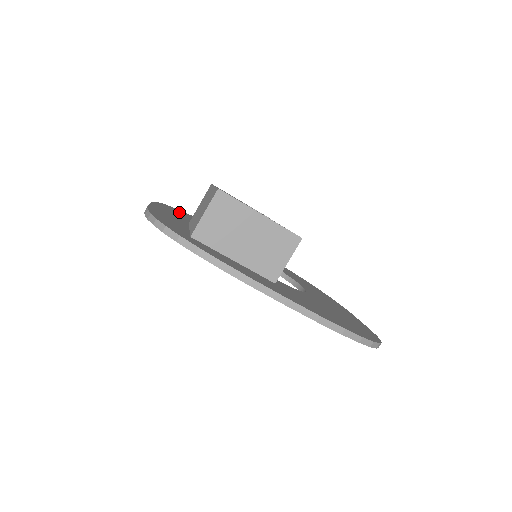
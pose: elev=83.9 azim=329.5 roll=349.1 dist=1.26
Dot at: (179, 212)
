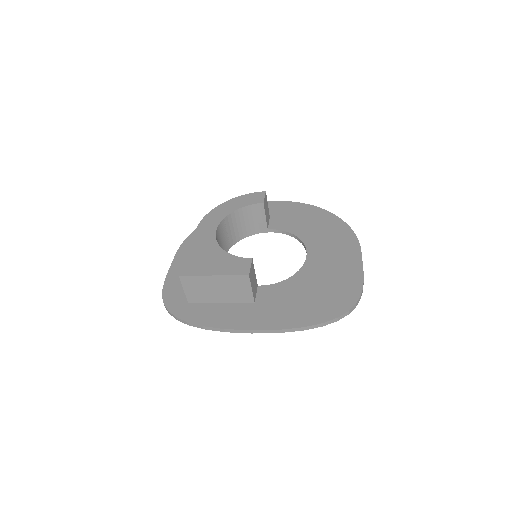
Dot at: occluded
